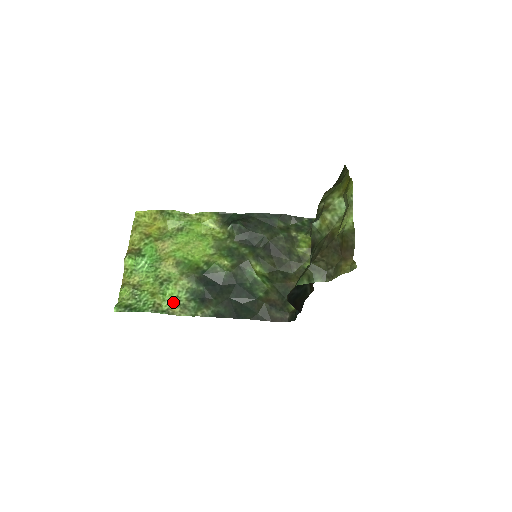
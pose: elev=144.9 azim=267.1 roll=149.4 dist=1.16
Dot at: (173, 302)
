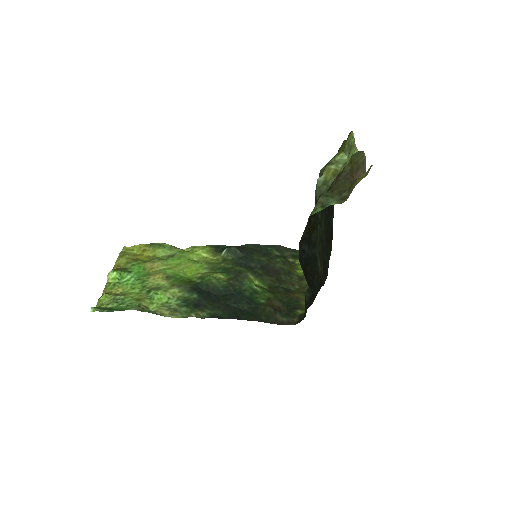
Dot at: (162, 306)
